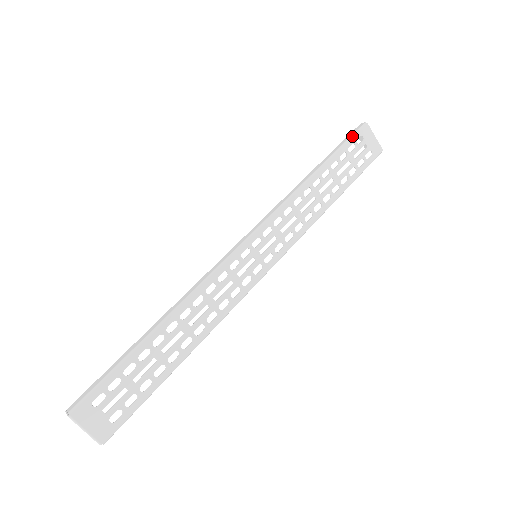
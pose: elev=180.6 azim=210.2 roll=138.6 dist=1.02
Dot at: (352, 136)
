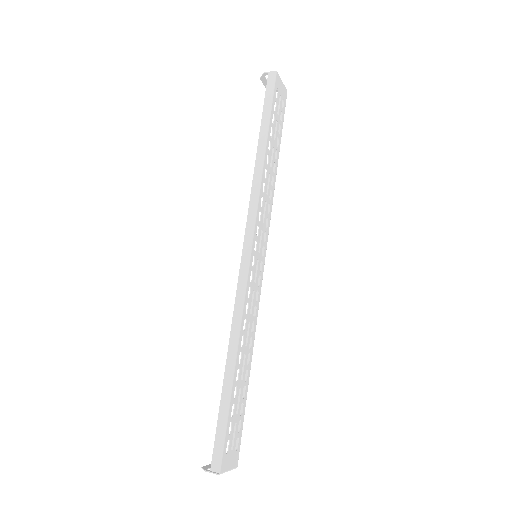
Dot at: (273, 94)
